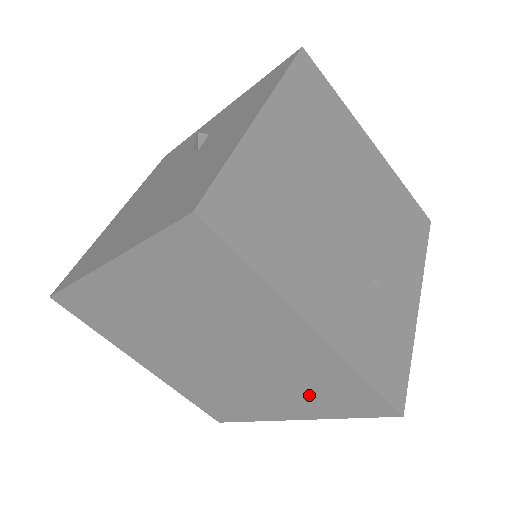
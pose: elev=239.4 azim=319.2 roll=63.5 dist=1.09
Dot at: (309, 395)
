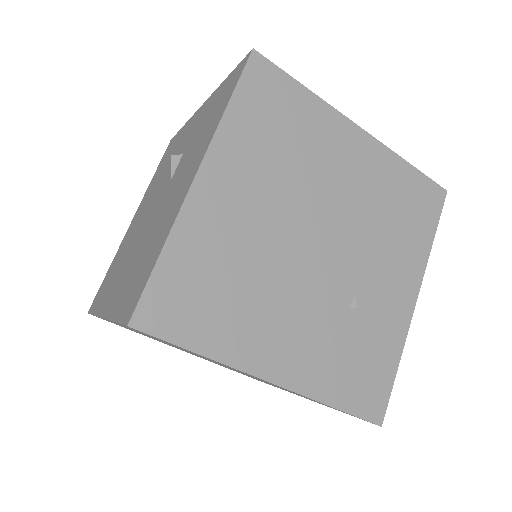
Dot at: occluded
